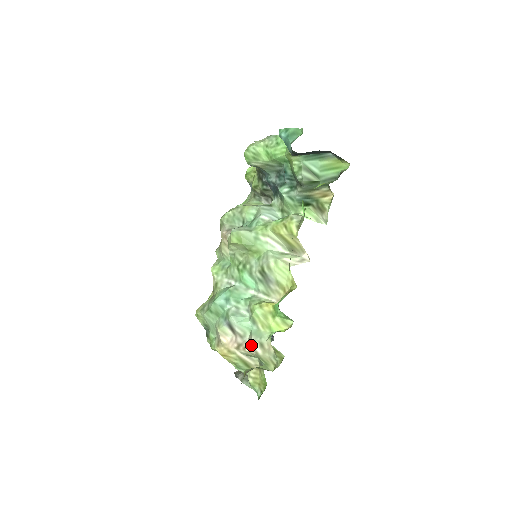
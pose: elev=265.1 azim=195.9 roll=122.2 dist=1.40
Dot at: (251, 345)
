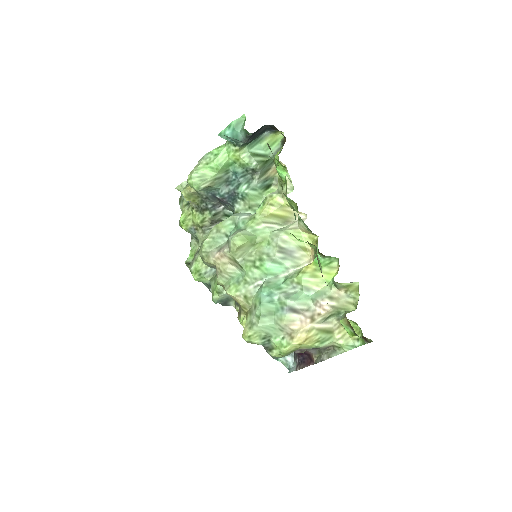
Dot at: (323, 305)
